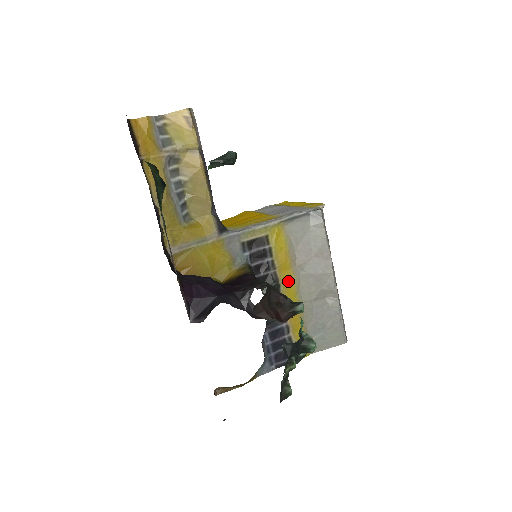
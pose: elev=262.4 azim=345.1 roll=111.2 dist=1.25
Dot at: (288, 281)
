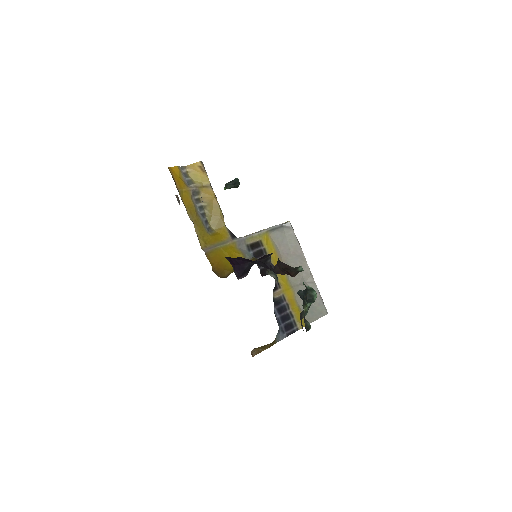
Dot at: occluded
